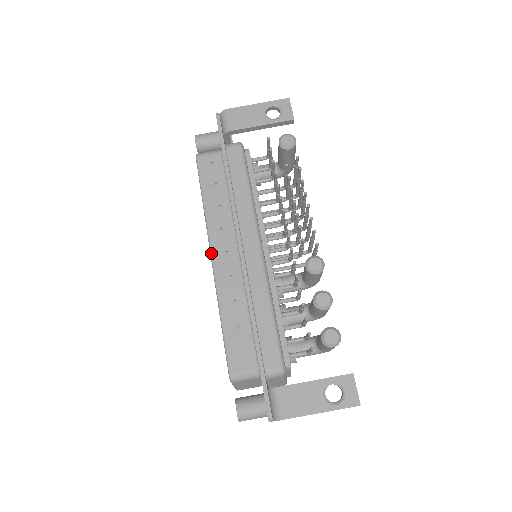
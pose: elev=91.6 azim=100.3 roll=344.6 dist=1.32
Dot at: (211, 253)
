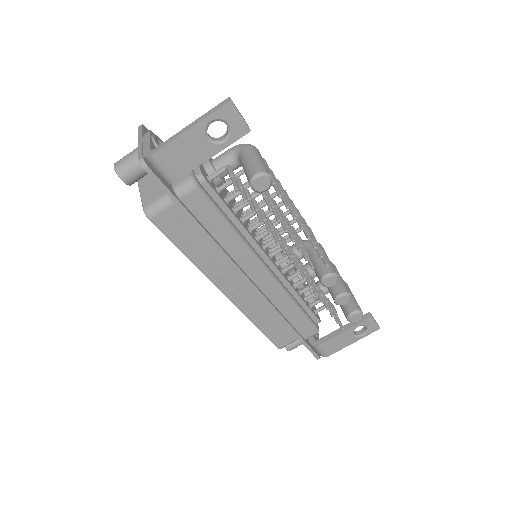
Dot at: (222, 292)
